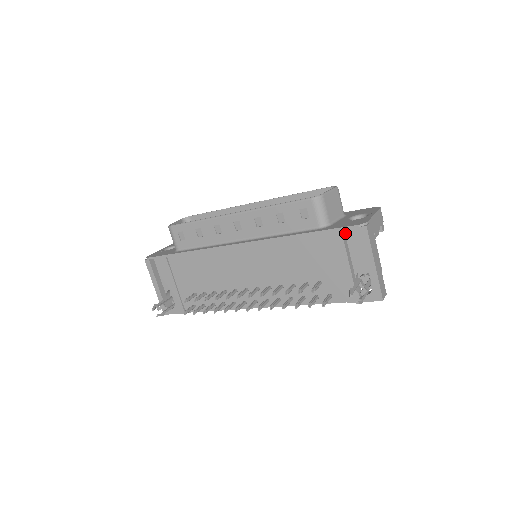
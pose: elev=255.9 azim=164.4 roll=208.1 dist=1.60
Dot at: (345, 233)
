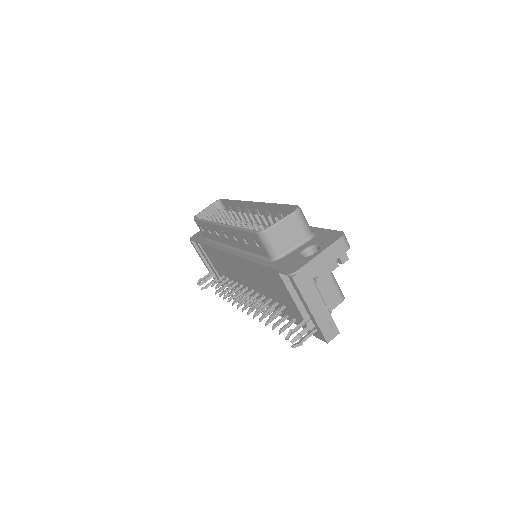
Dot at: occluded
